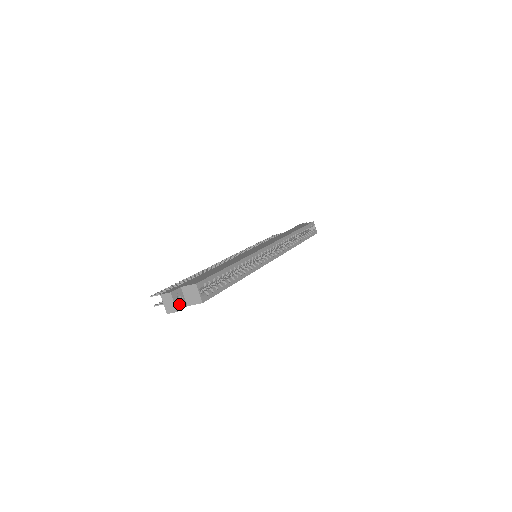
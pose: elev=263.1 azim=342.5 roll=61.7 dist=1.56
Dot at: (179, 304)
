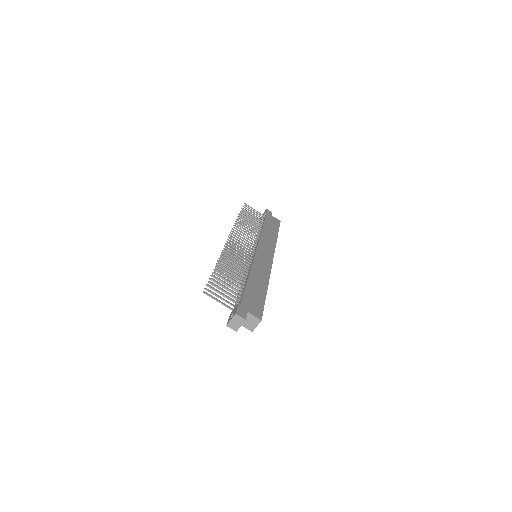
Dot at: (240, 325)
